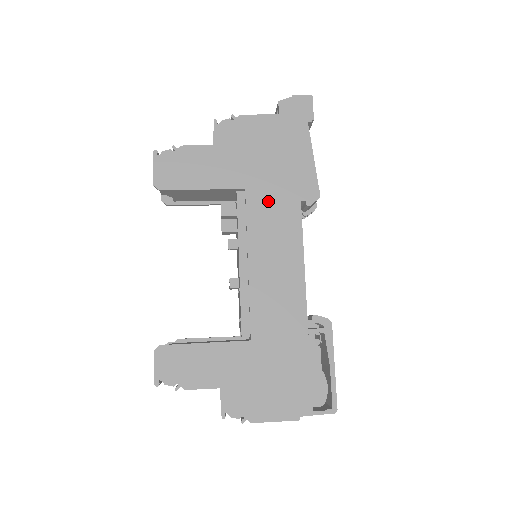
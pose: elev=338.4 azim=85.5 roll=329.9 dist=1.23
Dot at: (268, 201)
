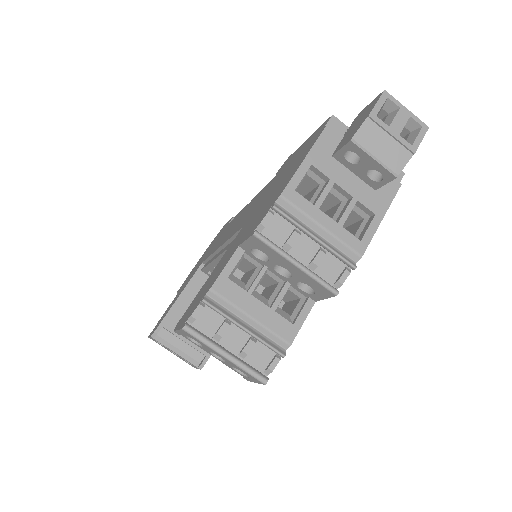
Dot at: occluded
